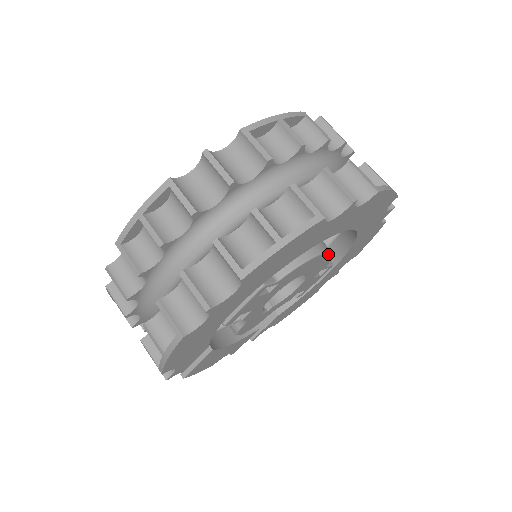
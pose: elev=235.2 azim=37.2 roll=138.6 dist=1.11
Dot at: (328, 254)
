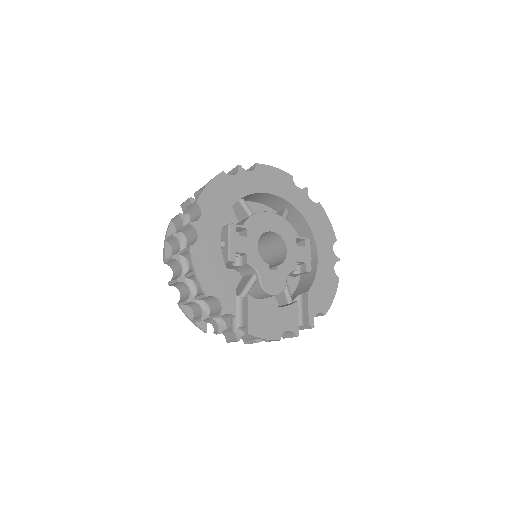
Dot at: (278, 216)
